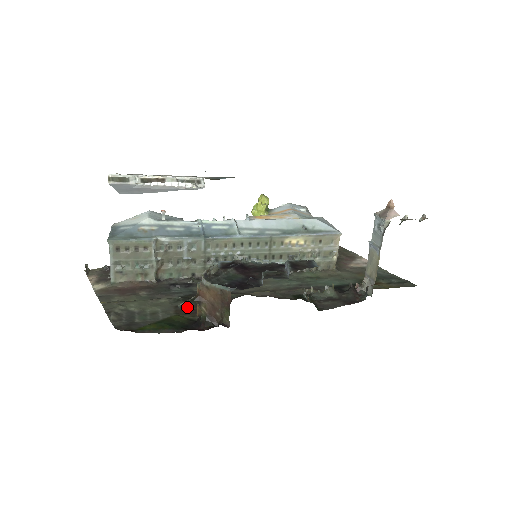
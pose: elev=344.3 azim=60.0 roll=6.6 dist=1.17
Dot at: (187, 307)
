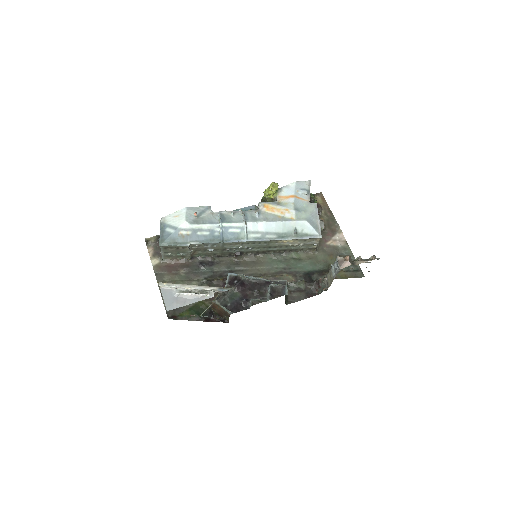
Dot at: occluded
